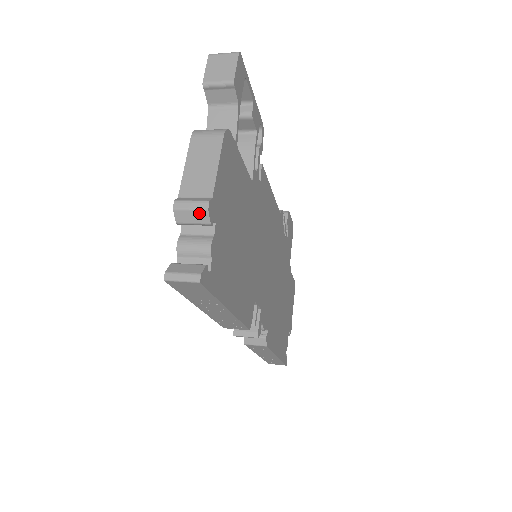
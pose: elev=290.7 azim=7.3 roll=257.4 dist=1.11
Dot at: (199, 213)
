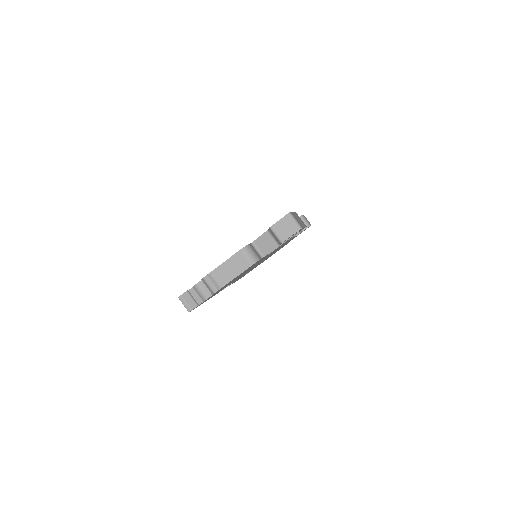
Dot at: (211, 290)
